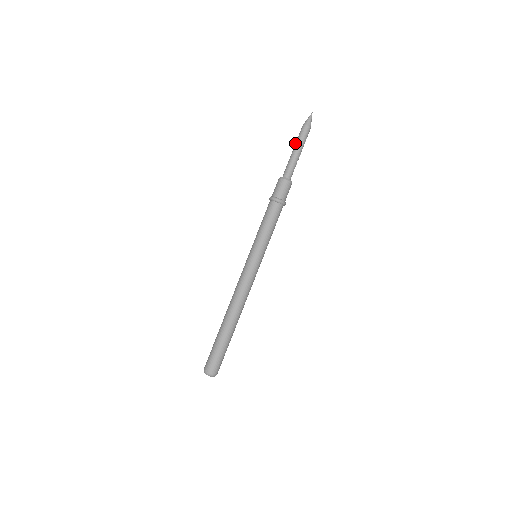
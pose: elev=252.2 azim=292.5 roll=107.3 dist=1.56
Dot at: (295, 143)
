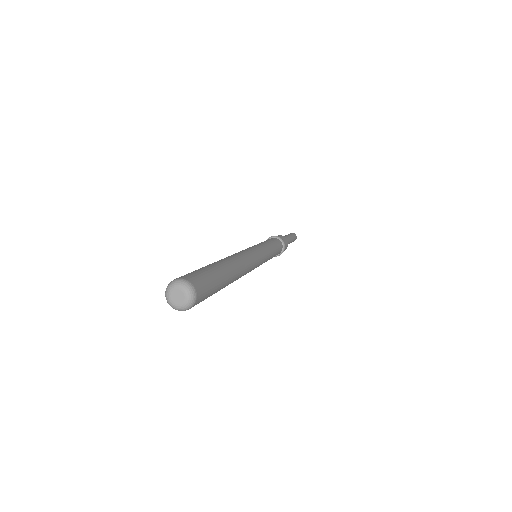
Dot at: (288, 234)
